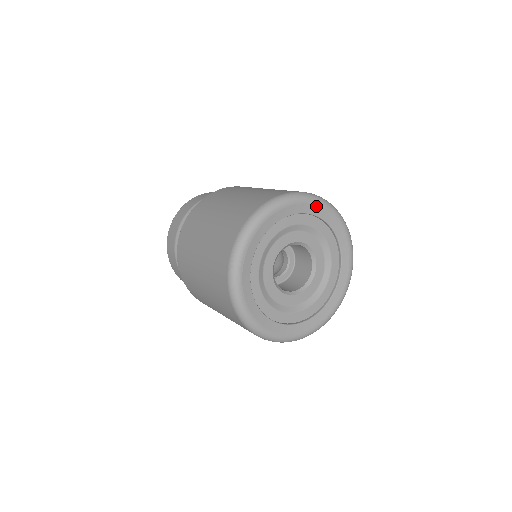
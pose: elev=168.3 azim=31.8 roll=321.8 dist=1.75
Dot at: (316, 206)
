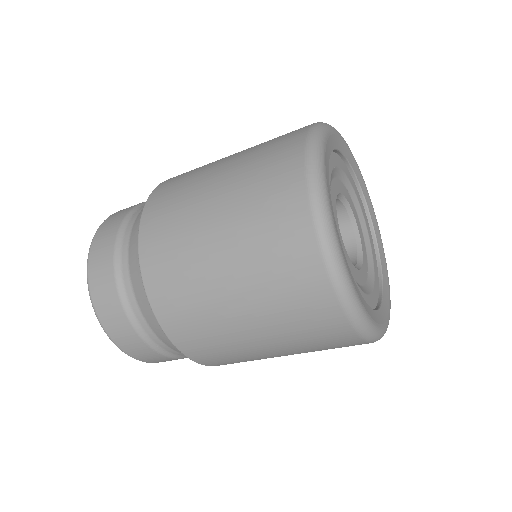
Dot at: (372, 209)
